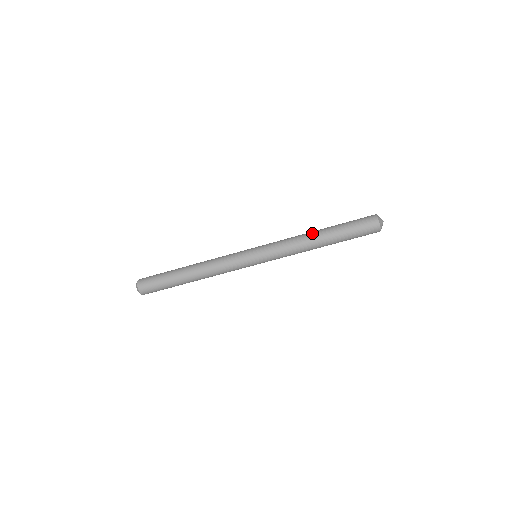
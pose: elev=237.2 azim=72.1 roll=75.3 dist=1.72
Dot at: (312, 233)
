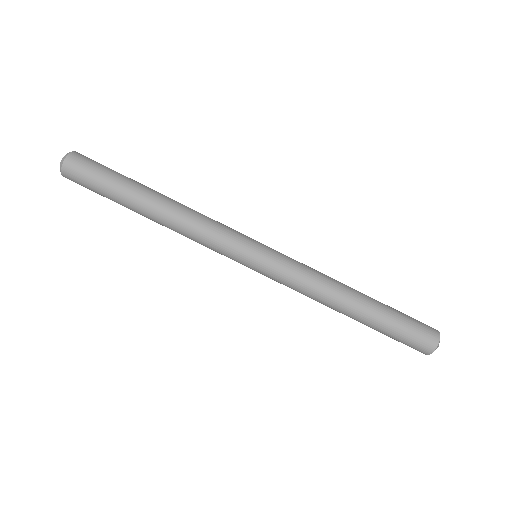
Dot at: (349, 291)
